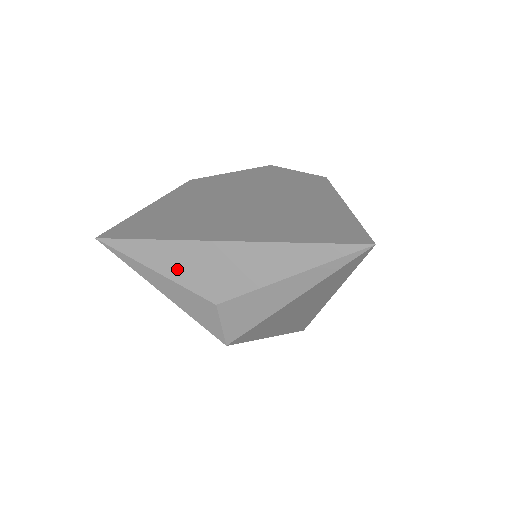
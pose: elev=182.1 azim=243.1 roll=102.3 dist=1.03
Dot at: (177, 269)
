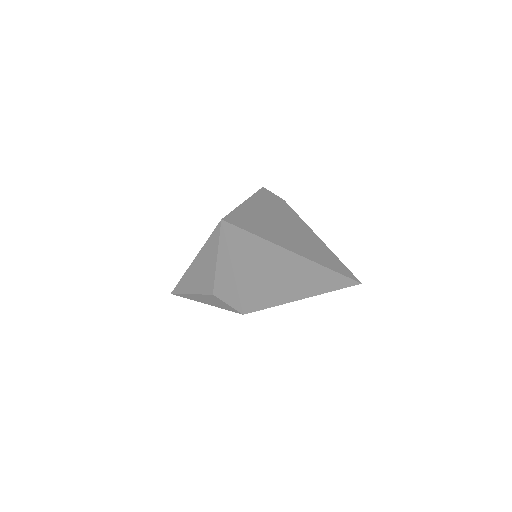
Dot at: (194, 287)
